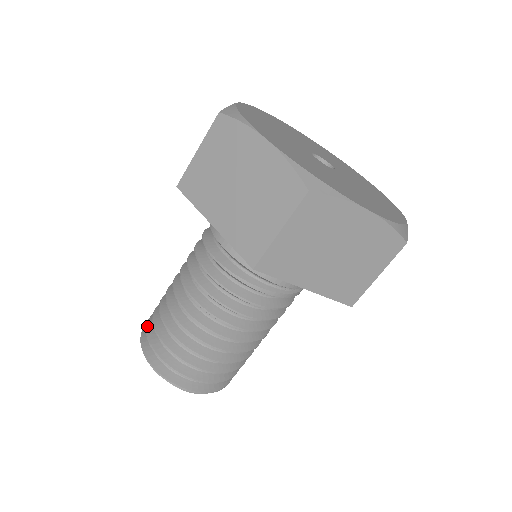
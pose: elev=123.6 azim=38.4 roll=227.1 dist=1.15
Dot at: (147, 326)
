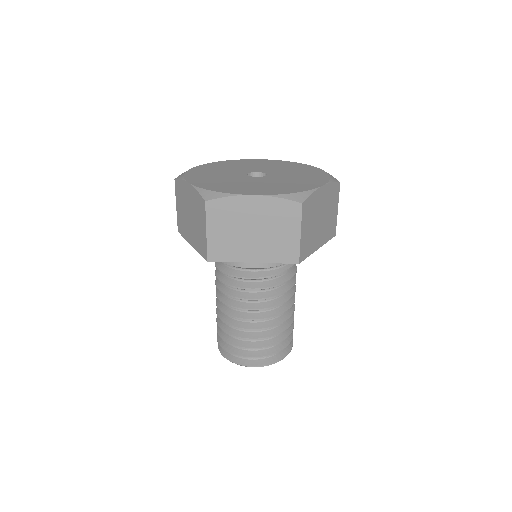
Dot at: (229, 352)
